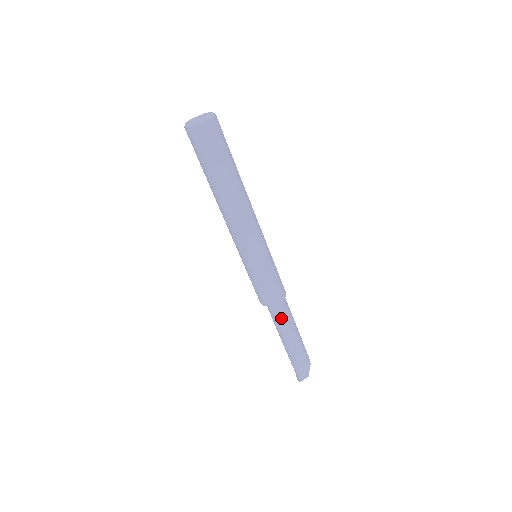
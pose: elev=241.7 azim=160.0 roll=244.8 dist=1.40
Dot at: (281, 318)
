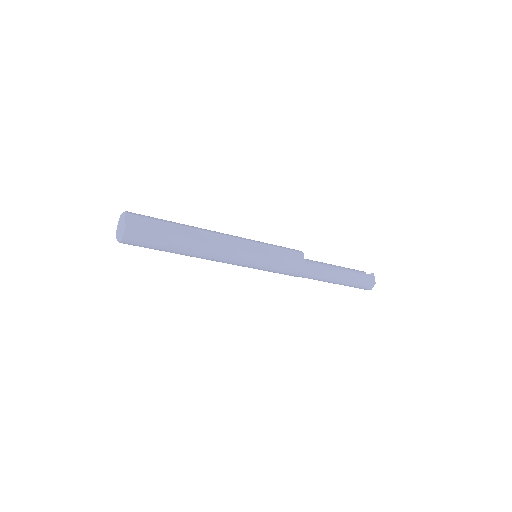
Dot at: occluded
